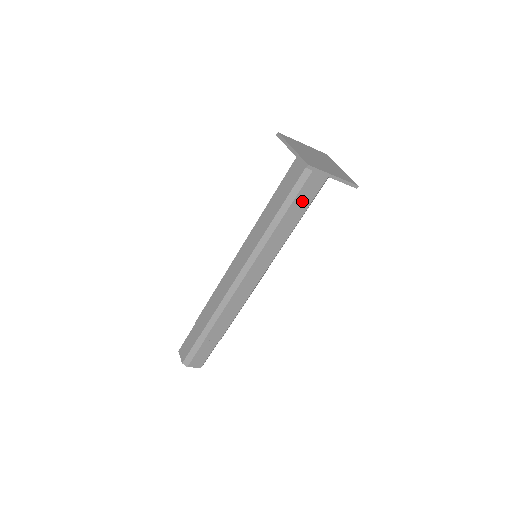
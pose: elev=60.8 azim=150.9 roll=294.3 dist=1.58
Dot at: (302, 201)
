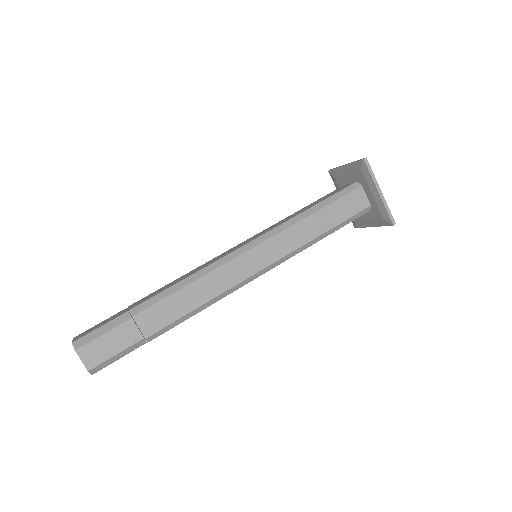
Dot at: (336, 212)
